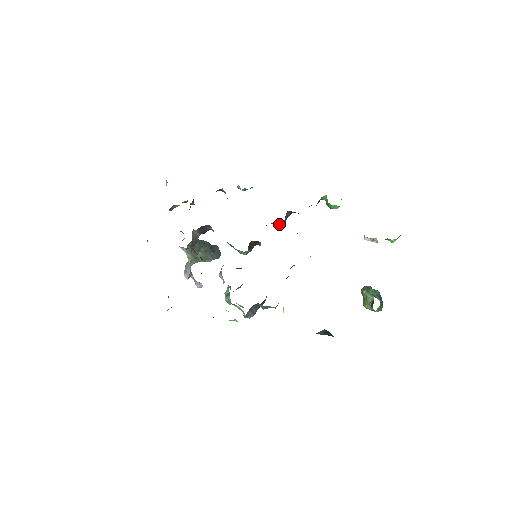
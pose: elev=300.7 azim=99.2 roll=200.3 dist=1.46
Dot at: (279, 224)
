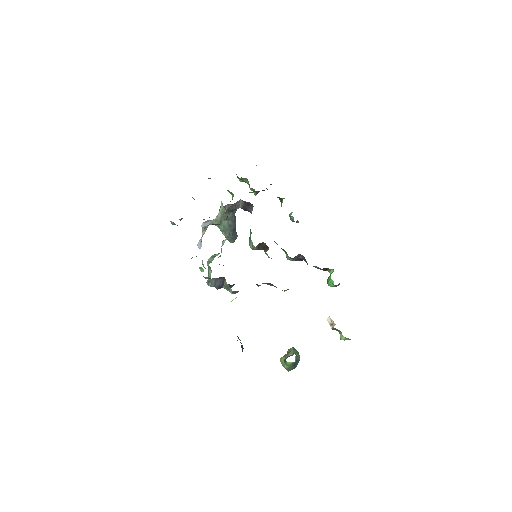
Dot at: occluded
